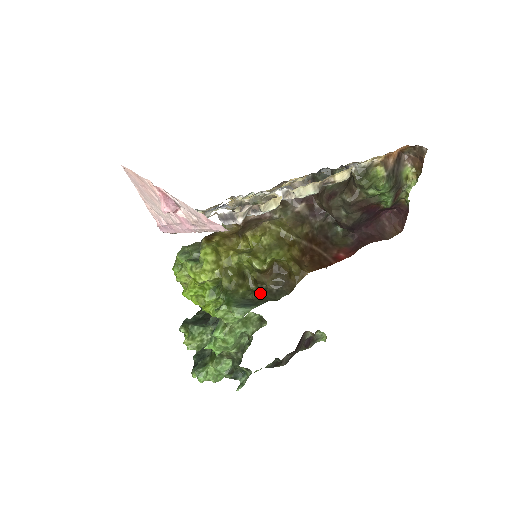
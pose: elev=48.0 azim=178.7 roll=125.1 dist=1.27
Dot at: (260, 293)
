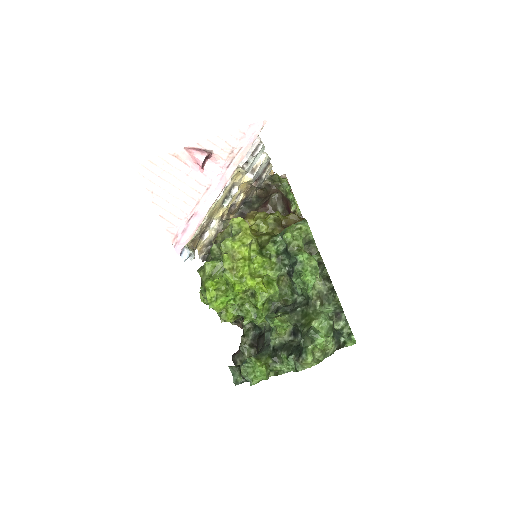
Dot at: occluded
